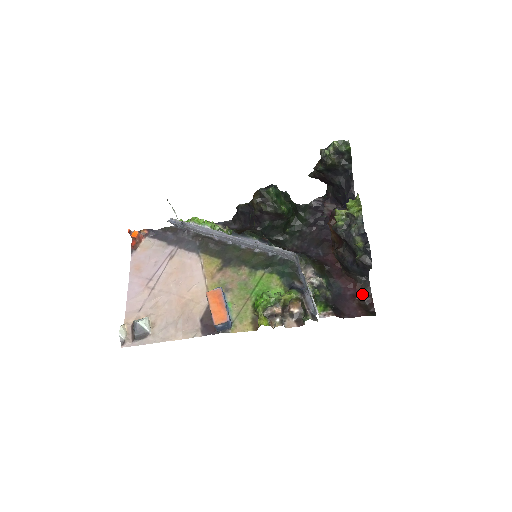
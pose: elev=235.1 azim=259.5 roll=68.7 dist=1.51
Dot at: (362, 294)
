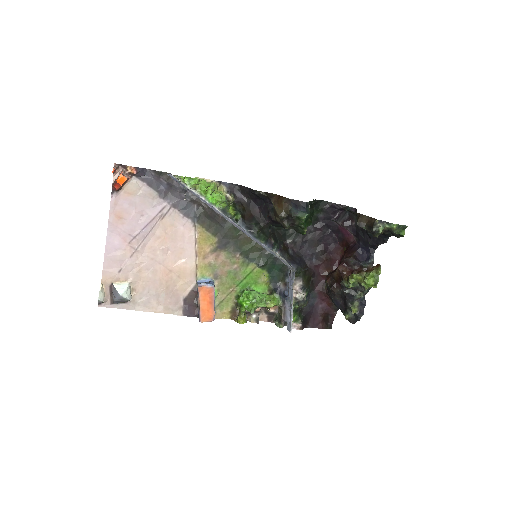
Dot at: (330, 310)
